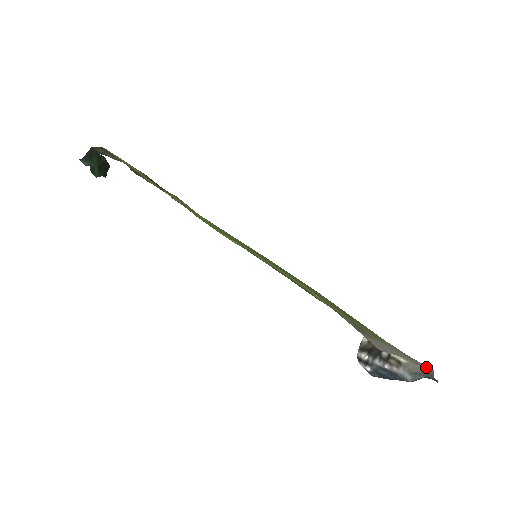
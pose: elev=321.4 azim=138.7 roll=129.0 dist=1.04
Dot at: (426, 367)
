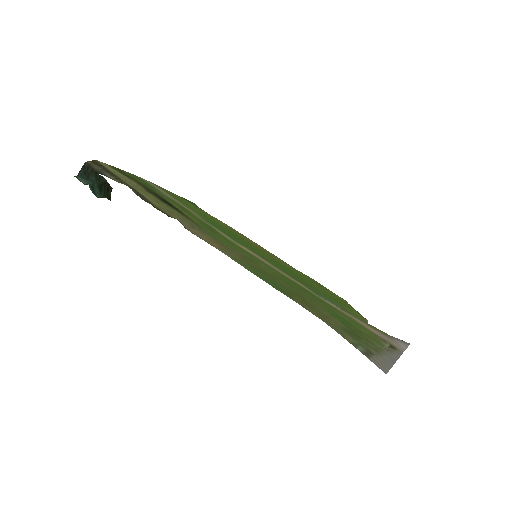
Dot at: (404, 343)
